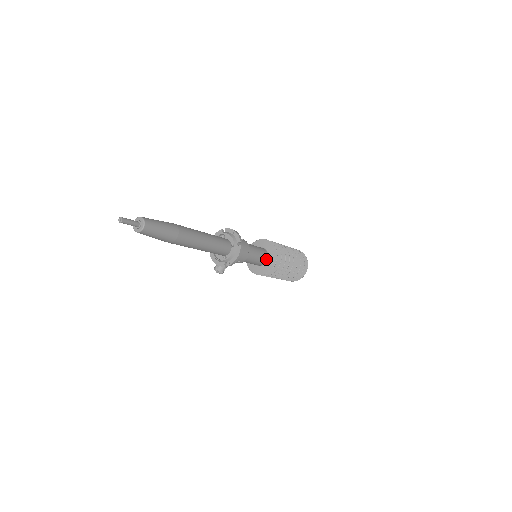
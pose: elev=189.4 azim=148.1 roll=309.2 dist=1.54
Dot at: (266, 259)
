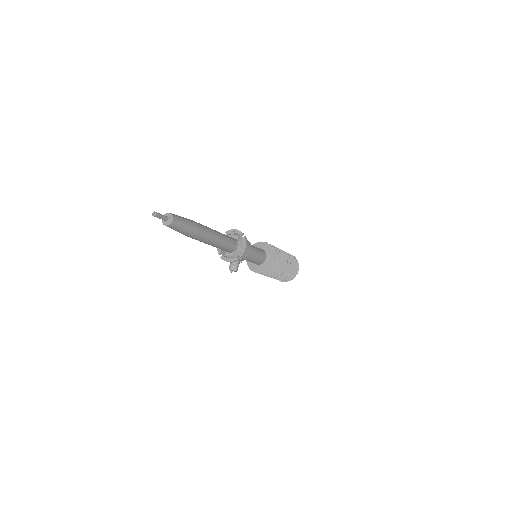
Dot at: (265, 255)
